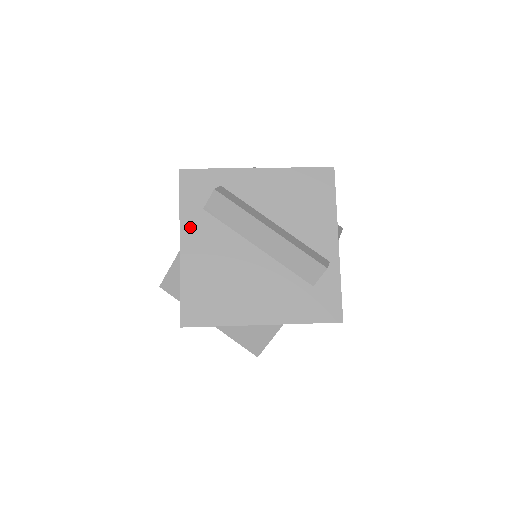
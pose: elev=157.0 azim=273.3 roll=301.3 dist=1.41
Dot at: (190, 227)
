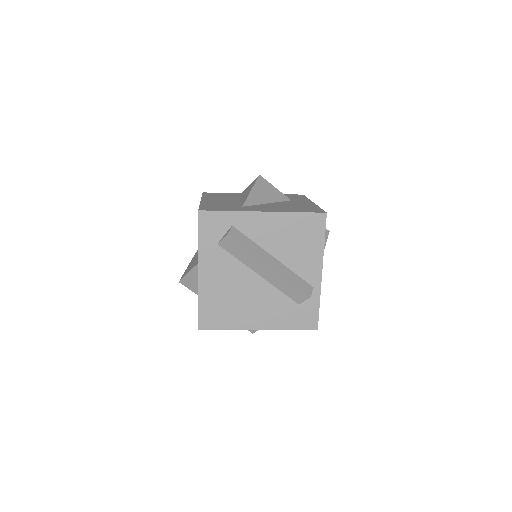
Dot at: (207, 258)
